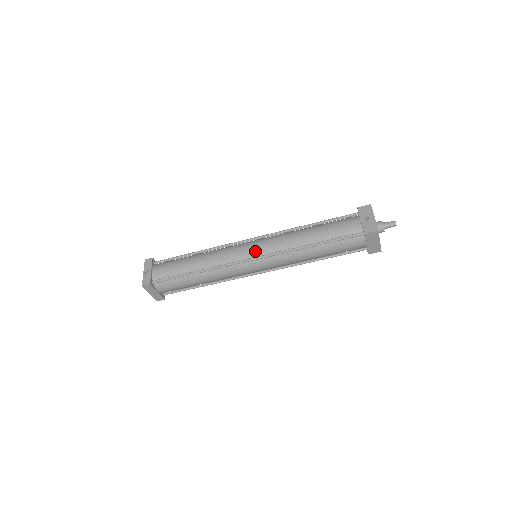
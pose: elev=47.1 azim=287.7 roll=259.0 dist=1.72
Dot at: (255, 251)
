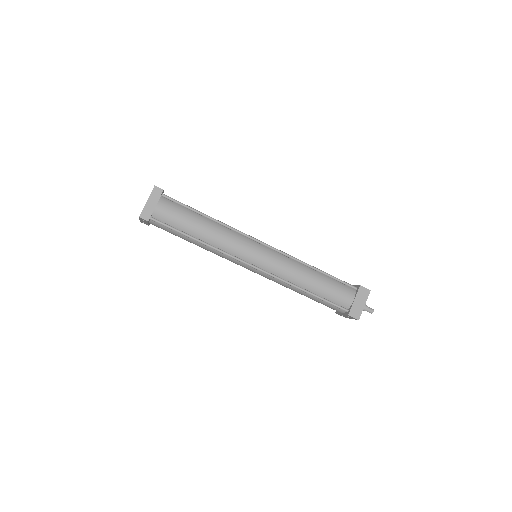
Dot at: occluded
